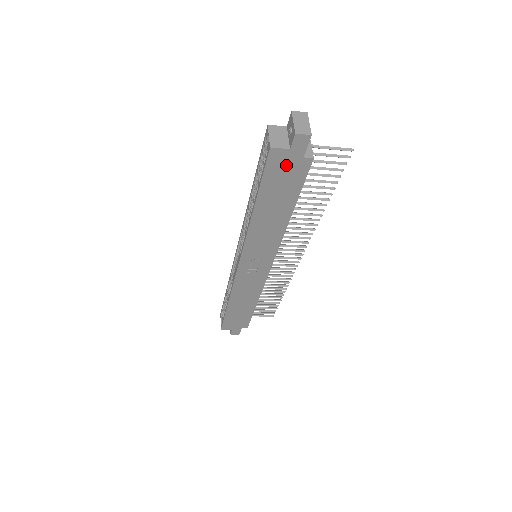
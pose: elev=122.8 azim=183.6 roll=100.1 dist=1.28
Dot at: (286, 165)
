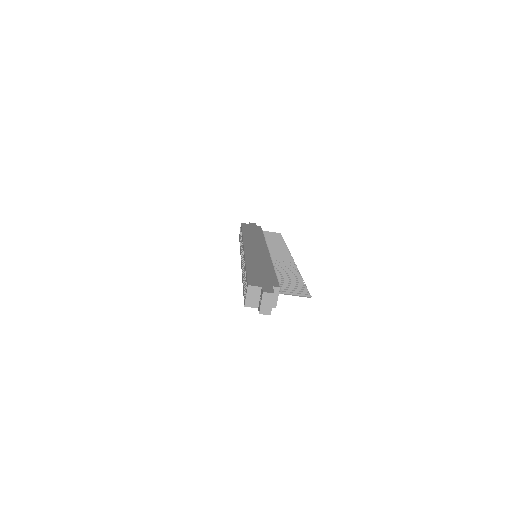
Dot at: occluded
